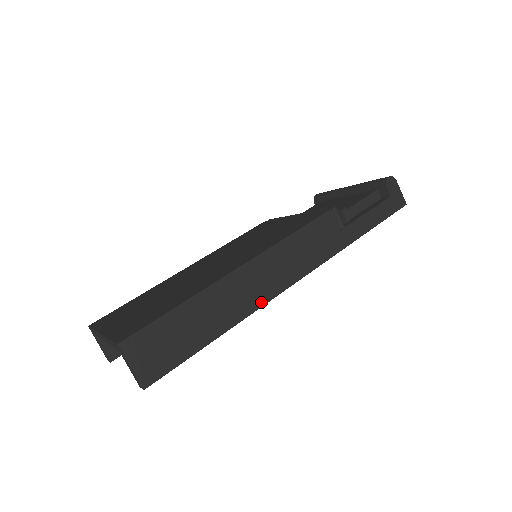
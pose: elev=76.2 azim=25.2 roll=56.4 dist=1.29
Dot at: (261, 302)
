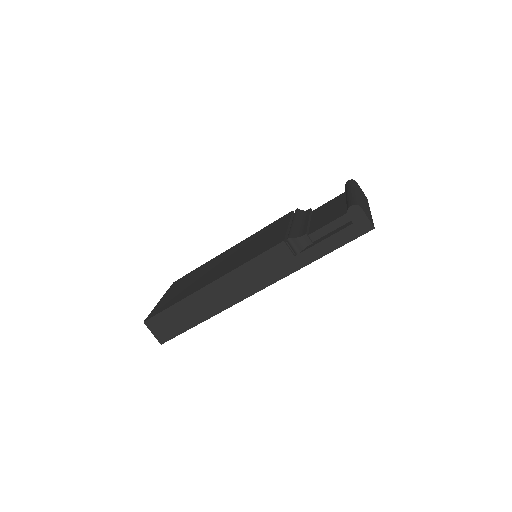
Dot at: (227, 305)
